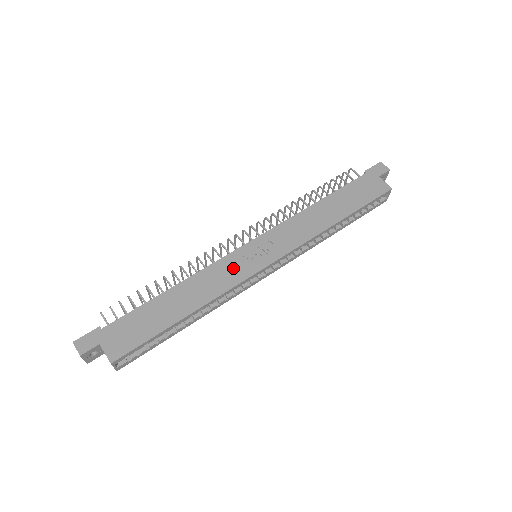
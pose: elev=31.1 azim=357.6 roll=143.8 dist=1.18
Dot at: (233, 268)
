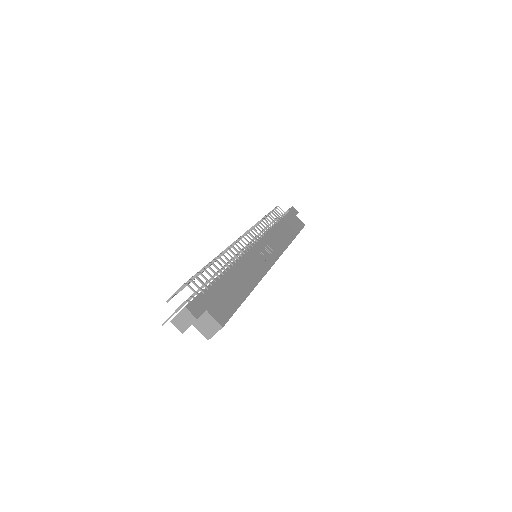
Dot at: (258, 260)
